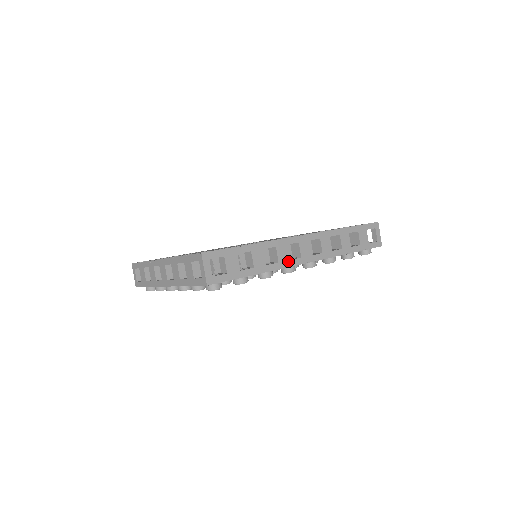
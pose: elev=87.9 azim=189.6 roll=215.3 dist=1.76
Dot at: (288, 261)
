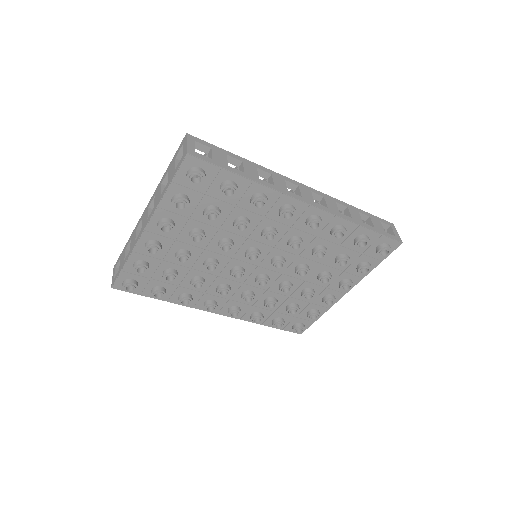
Dot at: (286, 191)
